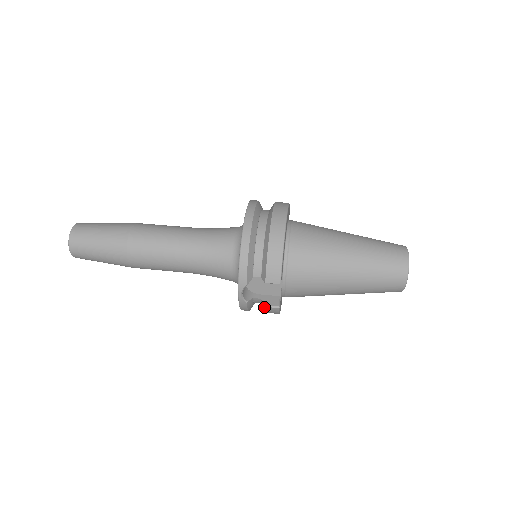
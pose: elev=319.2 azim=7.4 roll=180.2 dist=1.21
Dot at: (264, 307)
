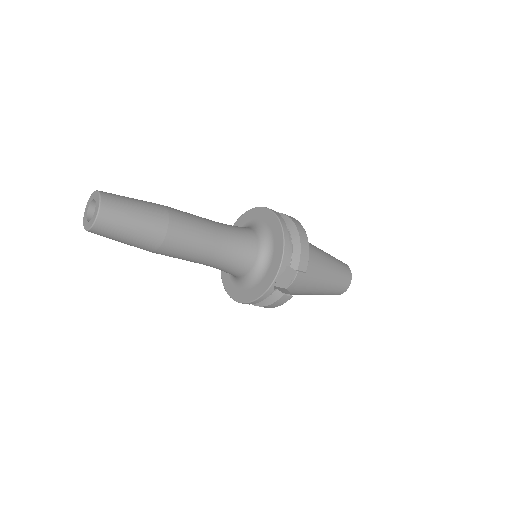
Dot at: (282, 296)
